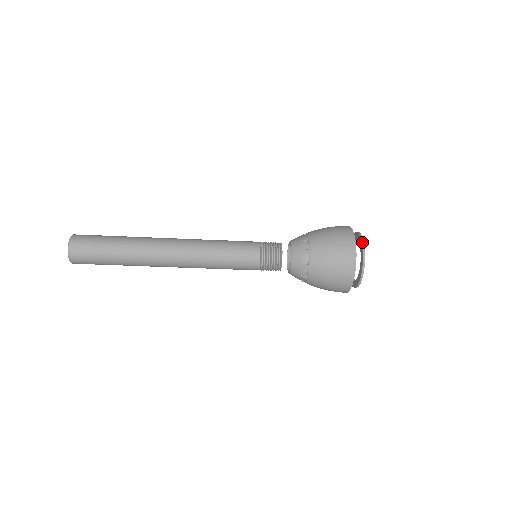
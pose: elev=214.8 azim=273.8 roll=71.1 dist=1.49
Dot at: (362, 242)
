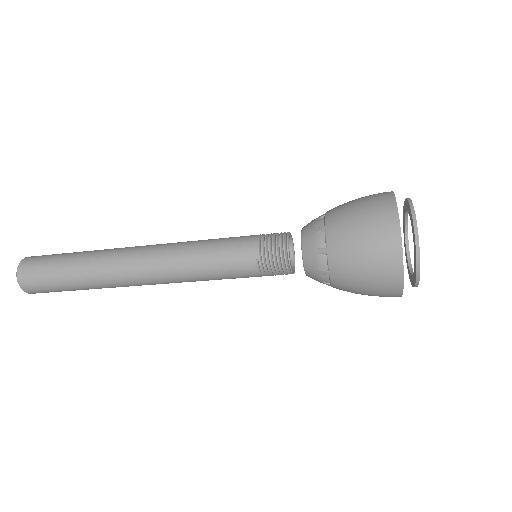
Dot at: (416, 256)
